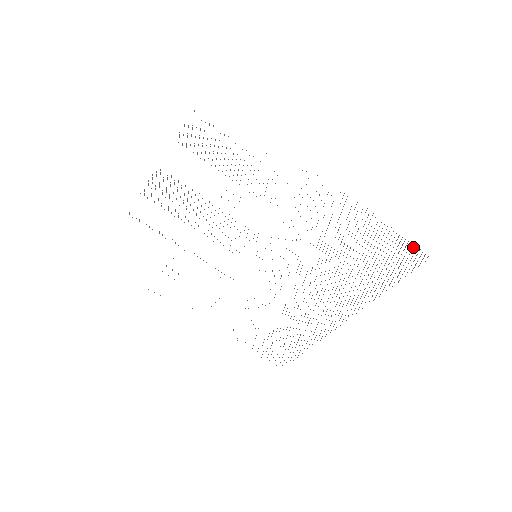
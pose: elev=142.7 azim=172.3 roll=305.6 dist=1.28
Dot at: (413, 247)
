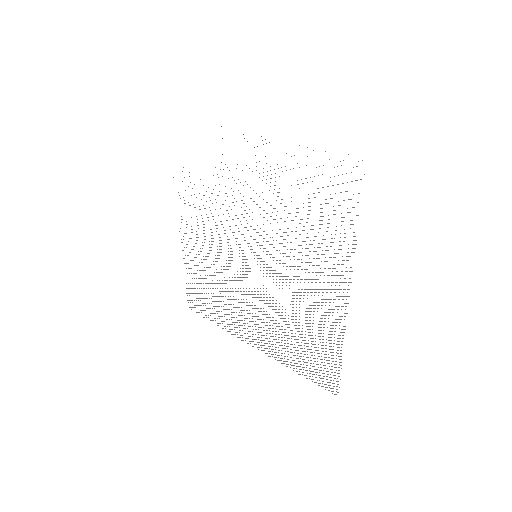
Dot at: (337, 381)
